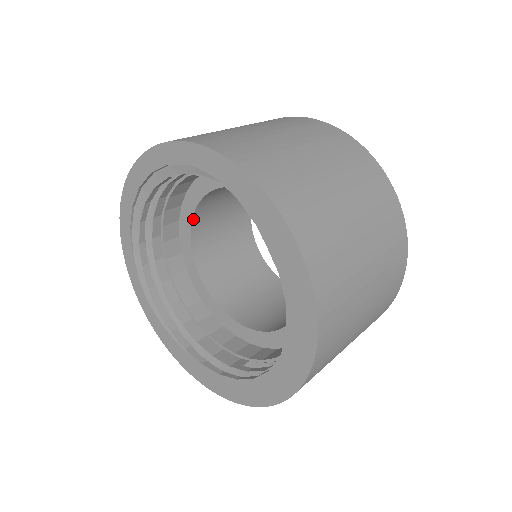
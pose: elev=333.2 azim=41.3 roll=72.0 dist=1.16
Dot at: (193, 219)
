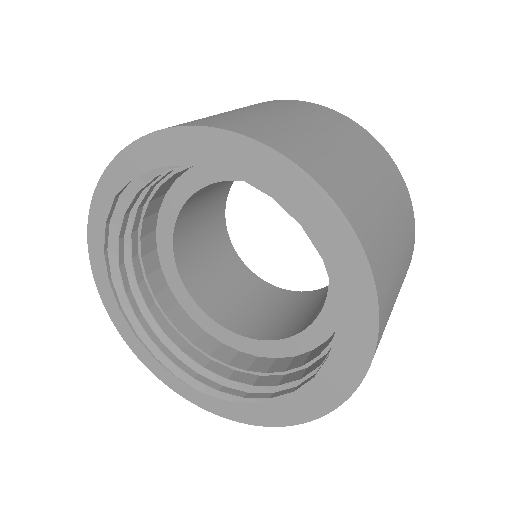
Dot at: (185, 285)
